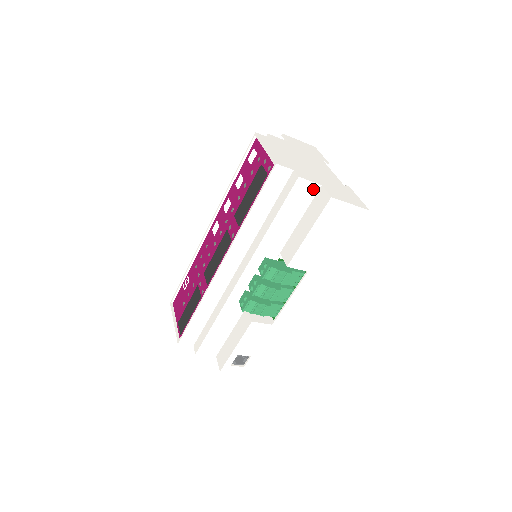
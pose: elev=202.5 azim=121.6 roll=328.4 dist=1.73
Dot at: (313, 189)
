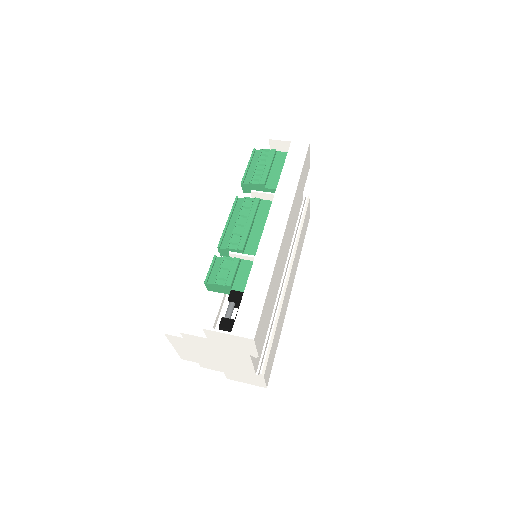
Dot at: occluded
